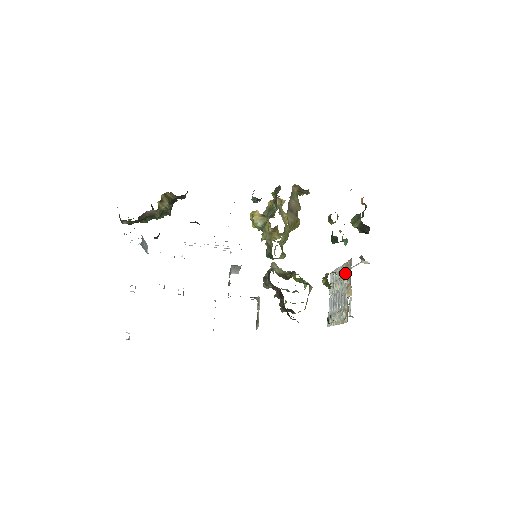
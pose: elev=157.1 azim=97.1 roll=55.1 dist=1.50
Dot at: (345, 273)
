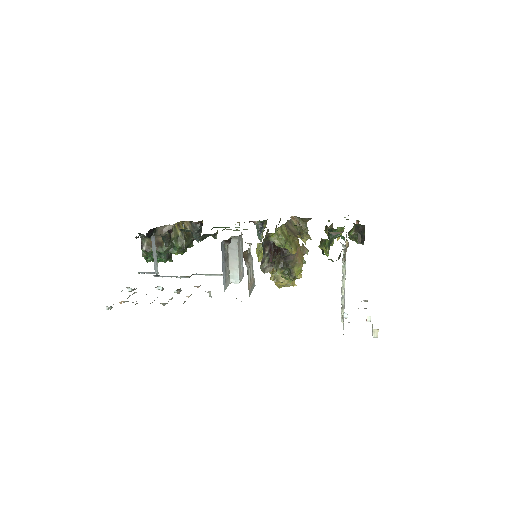
Dot at: occluded
